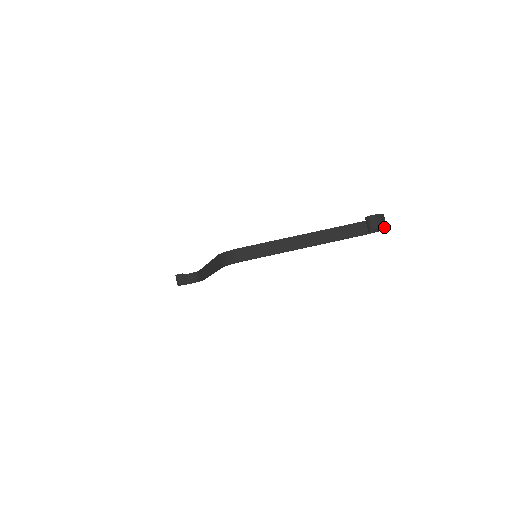
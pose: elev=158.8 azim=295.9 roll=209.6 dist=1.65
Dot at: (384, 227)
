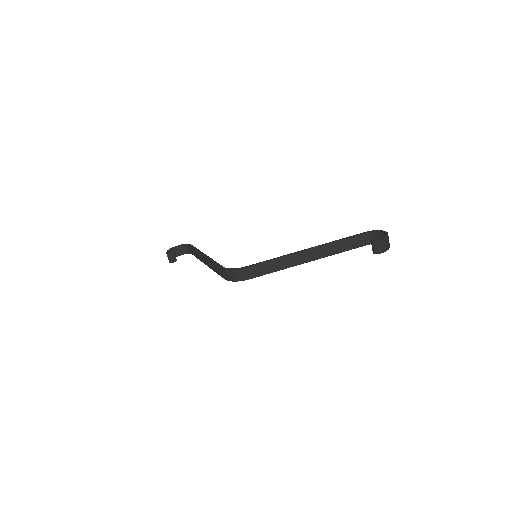
Dot at: (388, 249)
